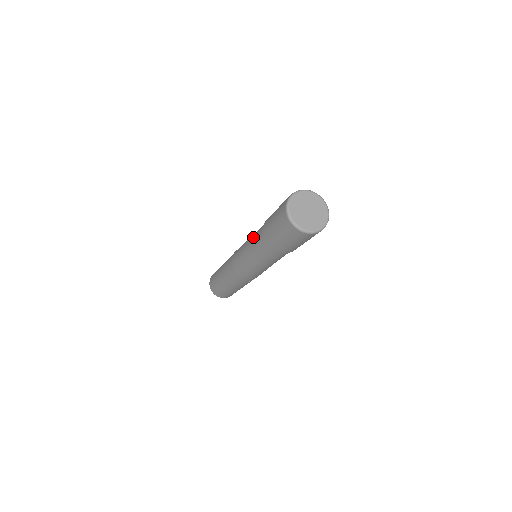
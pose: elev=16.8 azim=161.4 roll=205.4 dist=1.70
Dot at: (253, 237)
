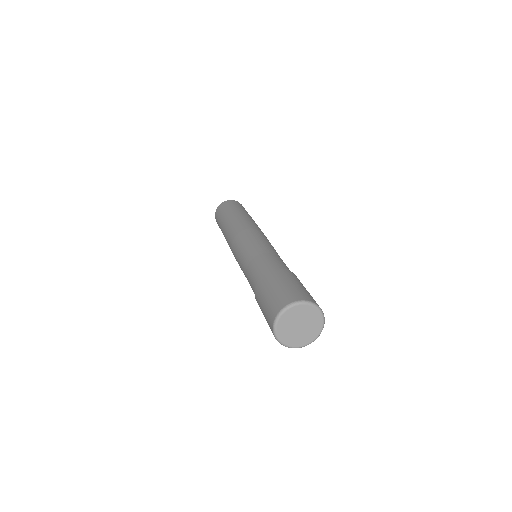
Dot at: (247, 279)
